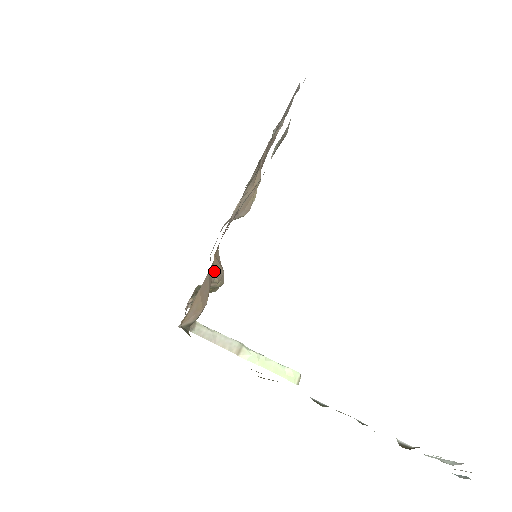
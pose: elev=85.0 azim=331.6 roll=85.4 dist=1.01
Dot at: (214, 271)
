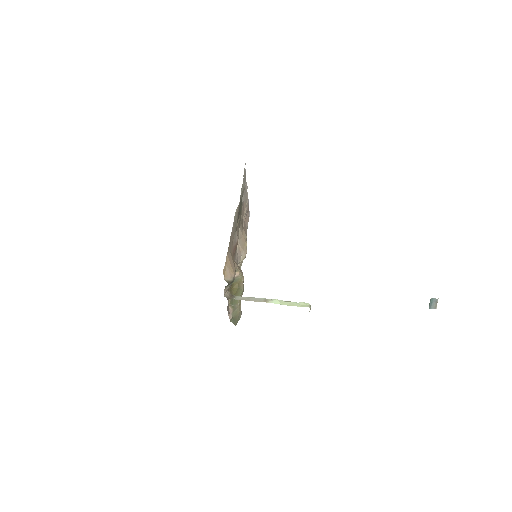
Dot at: (234, 262)
